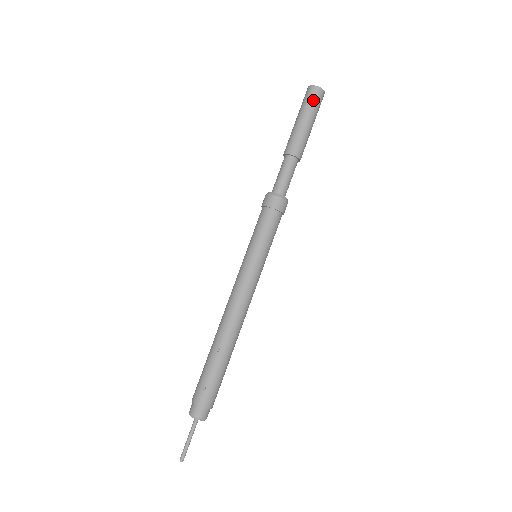
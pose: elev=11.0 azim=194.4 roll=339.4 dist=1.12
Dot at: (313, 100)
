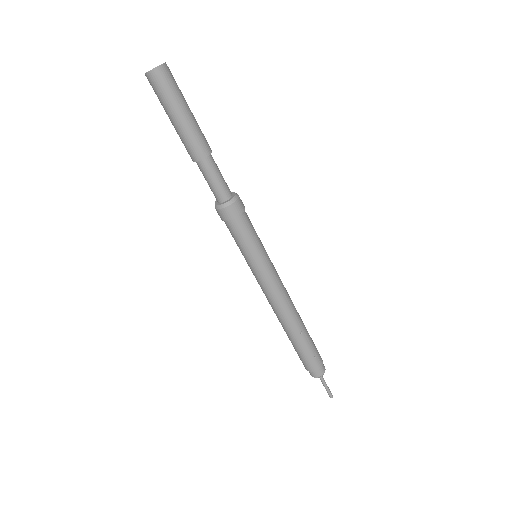
Dot at: (172, 84)
